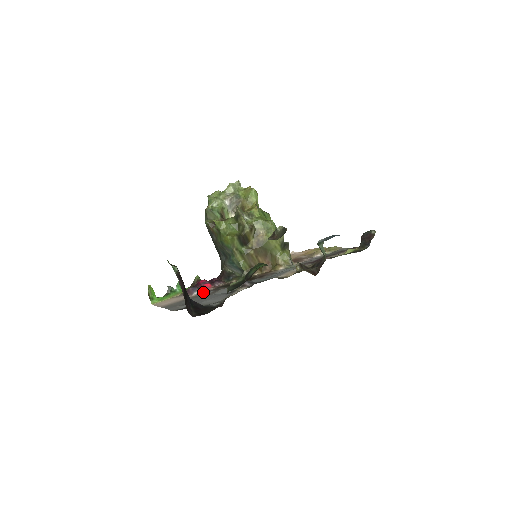
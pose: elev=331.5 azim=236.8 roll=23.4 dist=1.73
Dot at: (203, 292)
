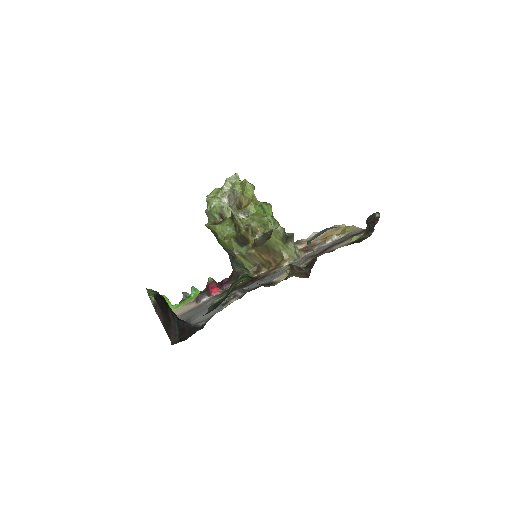
Dot at: (209, 298)
